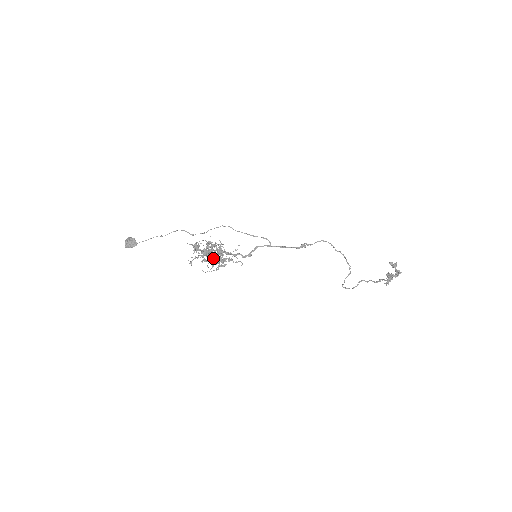
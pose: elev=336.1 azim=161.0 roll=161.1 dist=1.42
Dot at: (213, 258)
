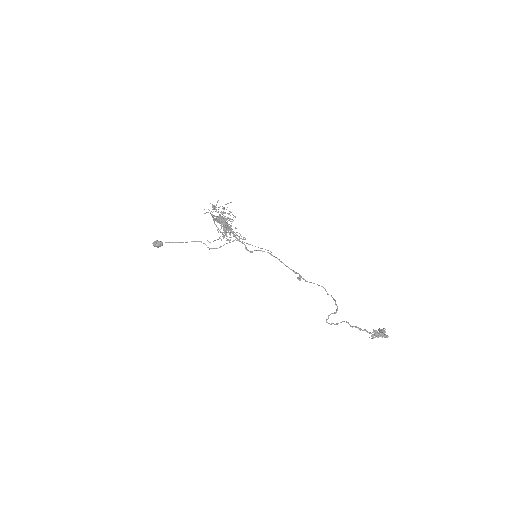
Dot at: (223, 224)
